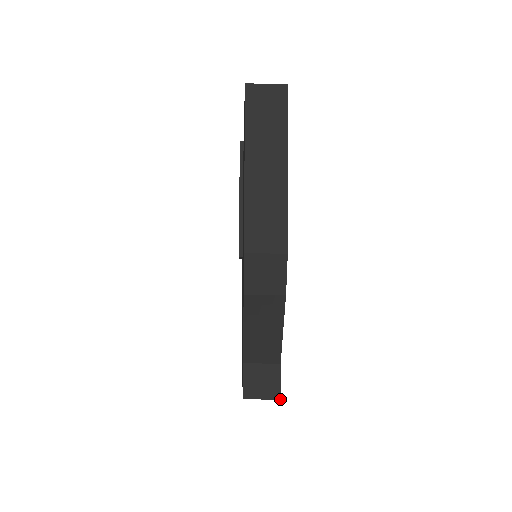
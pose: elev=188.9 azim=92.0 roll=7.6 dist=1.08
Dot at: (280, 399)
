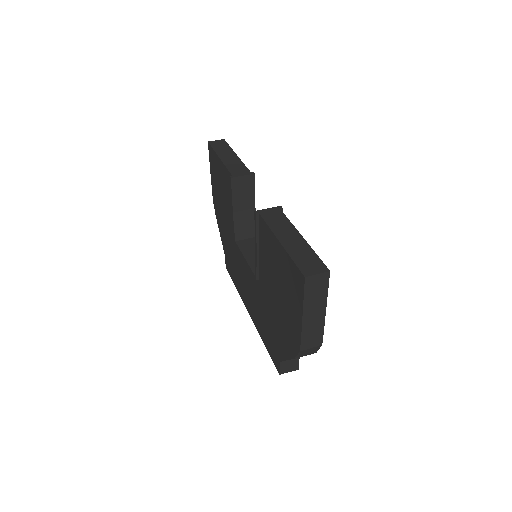
Dot at: (298, 369)
